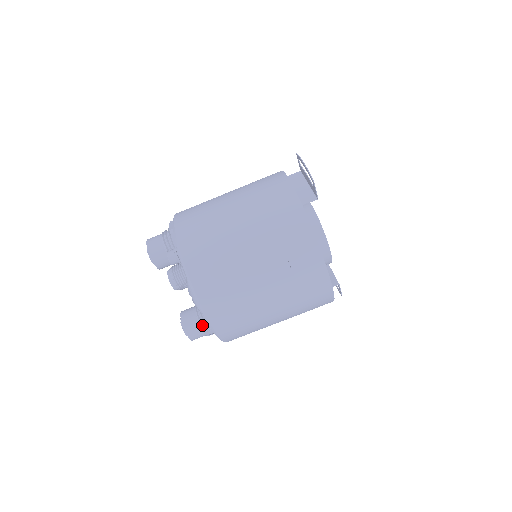
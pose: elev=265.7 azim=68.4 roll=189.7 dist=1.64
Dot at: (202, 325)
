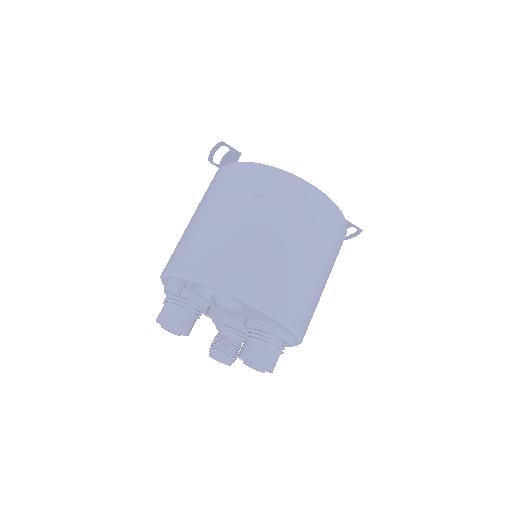
Dot at: (261, 340)
